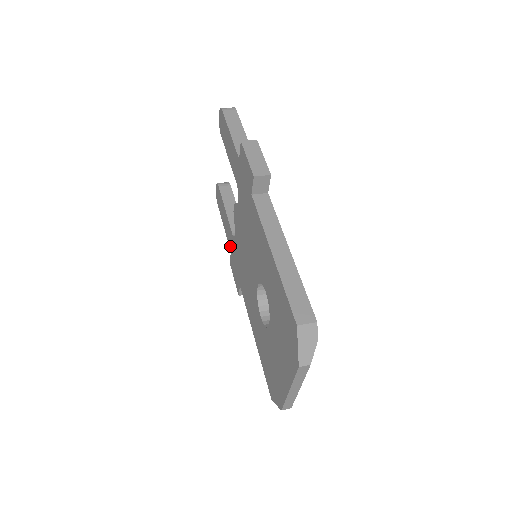
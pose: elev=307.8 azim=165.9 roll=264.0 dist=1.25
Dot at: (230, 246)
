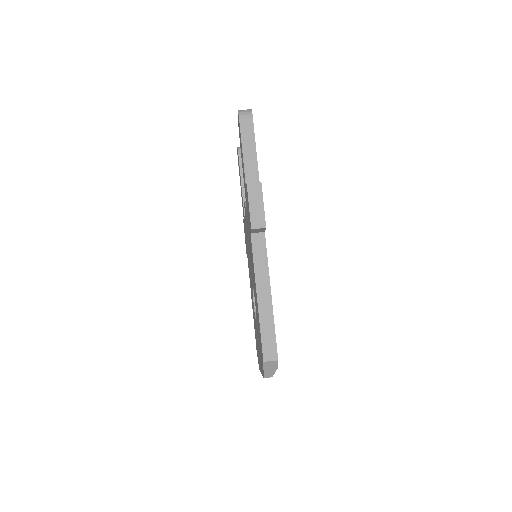
Dot at: (243, 214)
